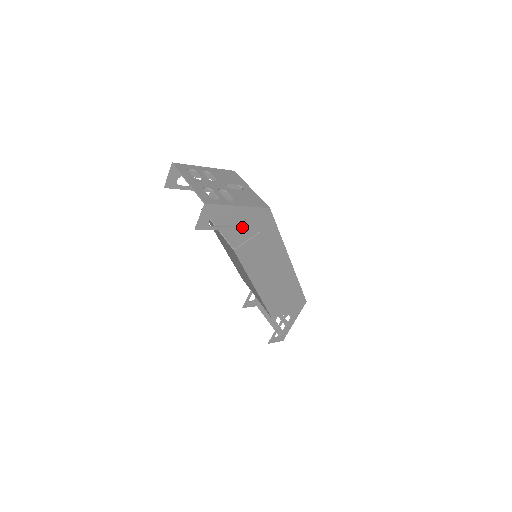
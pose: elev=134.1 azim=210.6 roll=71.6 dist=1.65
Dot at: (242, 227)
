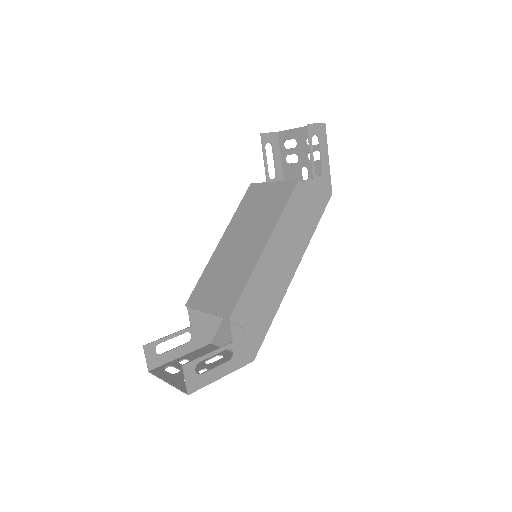
Dot at: (315, 175)
